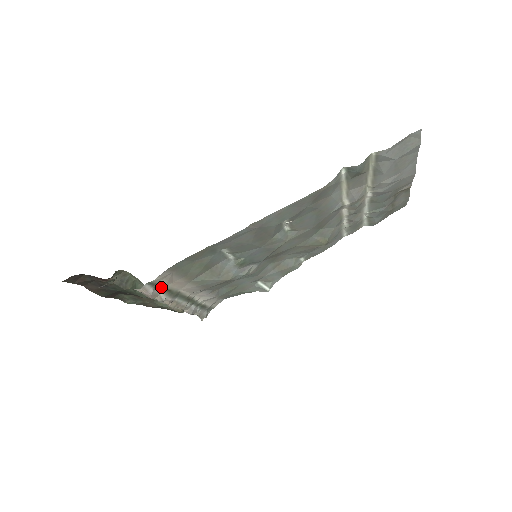
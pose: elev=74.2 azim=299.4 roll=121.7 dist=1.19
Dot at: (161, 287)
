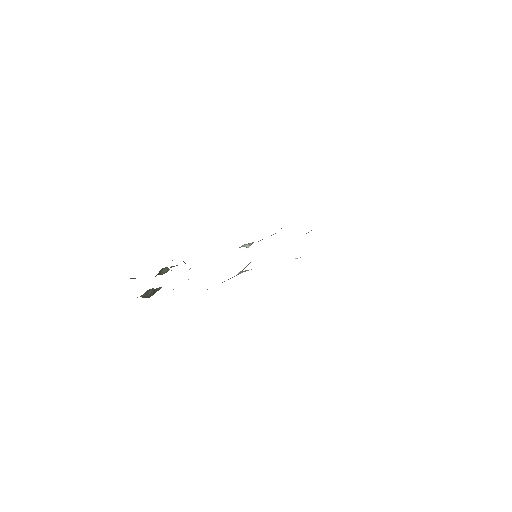
Dot at: occluded
